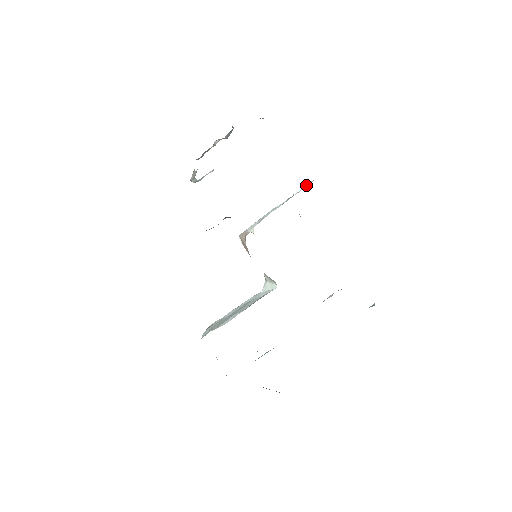
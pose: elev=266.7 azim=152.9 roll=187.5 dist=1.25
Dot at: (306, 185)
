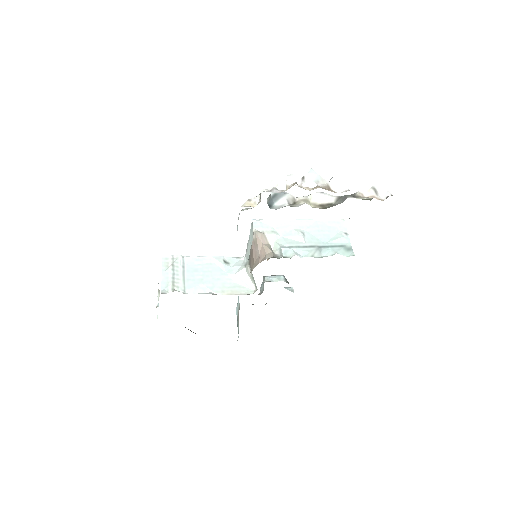
Dot at: (342, 240)
